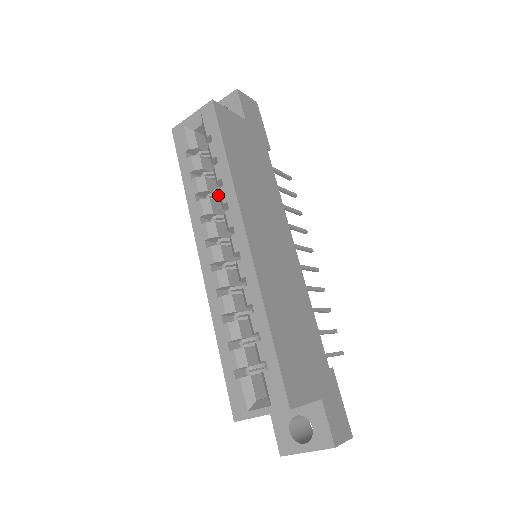
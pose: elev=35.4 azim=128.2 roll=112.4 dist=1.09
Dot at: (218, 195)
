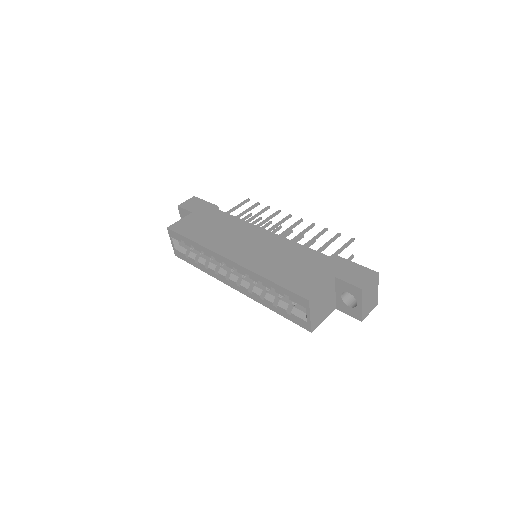
Dot at: occluded
